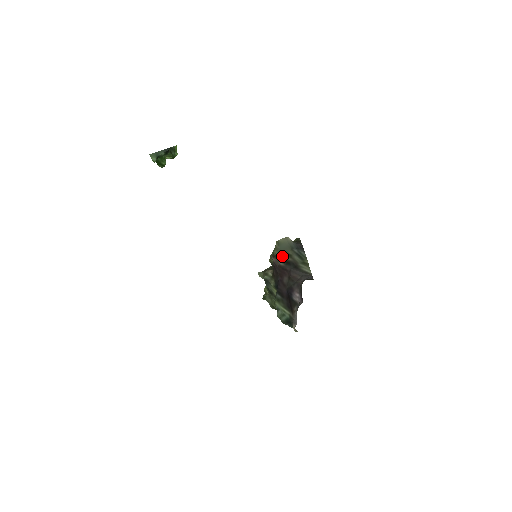
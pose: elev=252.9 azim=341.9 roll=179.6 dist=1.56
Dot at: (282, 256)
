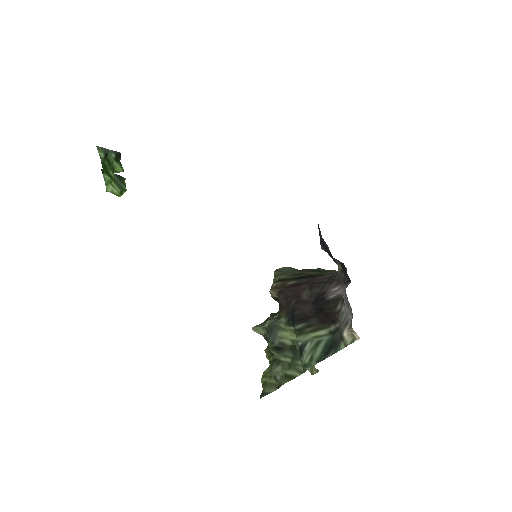
Dot at: (289, 277)
